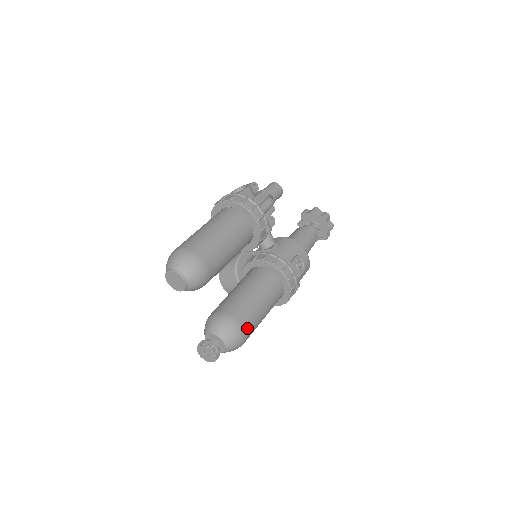
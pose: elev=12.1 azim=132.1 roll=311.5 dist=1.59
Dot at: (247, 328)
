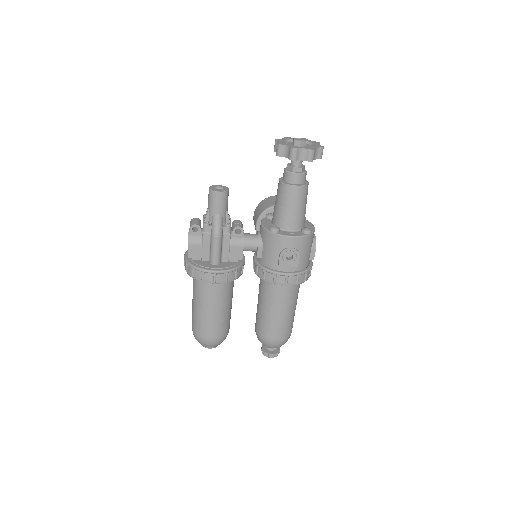
Dot at: (280, 336)
